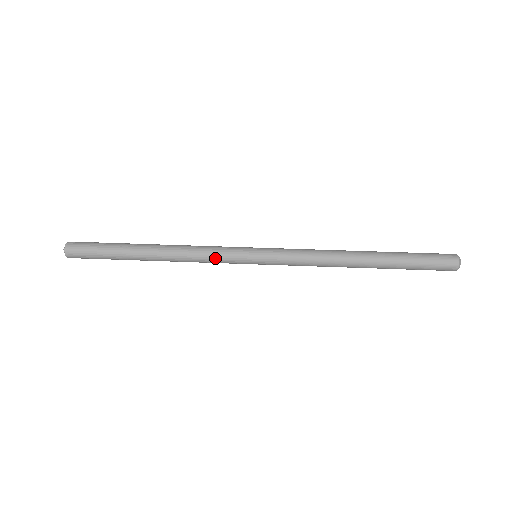
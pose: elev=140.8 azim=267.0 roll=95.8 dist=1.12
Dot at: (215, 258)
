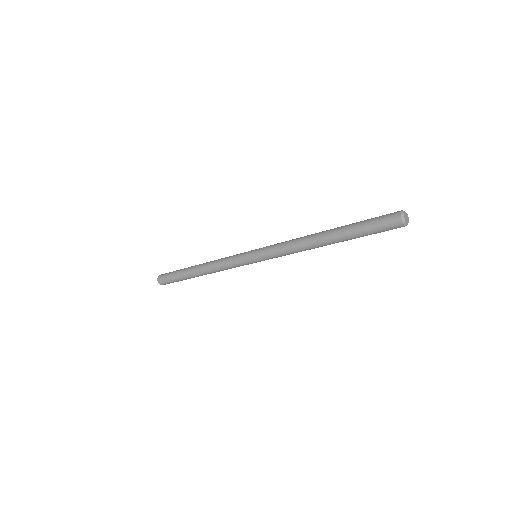
Dot at: (229, 259)
